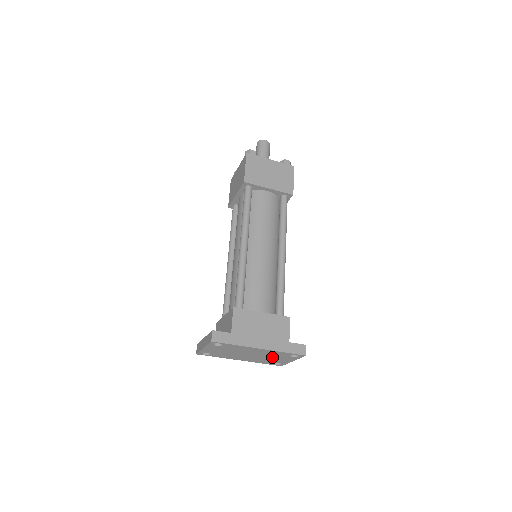
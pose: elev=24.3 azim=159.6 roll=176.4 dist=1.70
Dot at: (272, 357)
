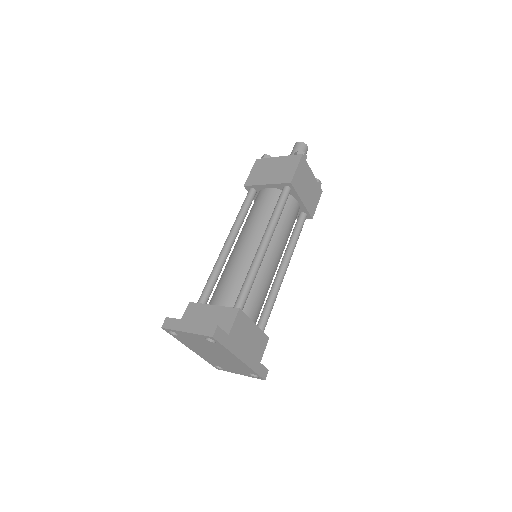
Dot at: (230, 365)
